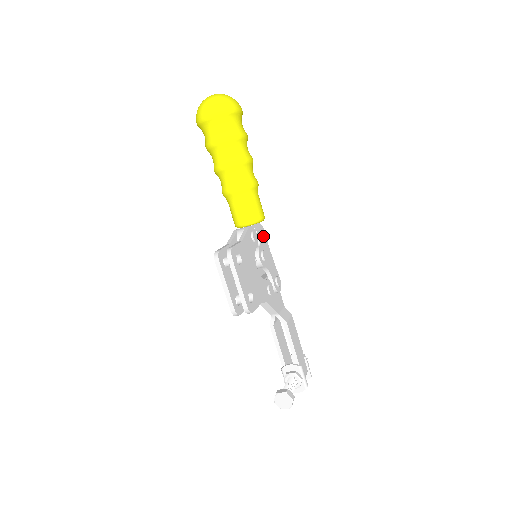
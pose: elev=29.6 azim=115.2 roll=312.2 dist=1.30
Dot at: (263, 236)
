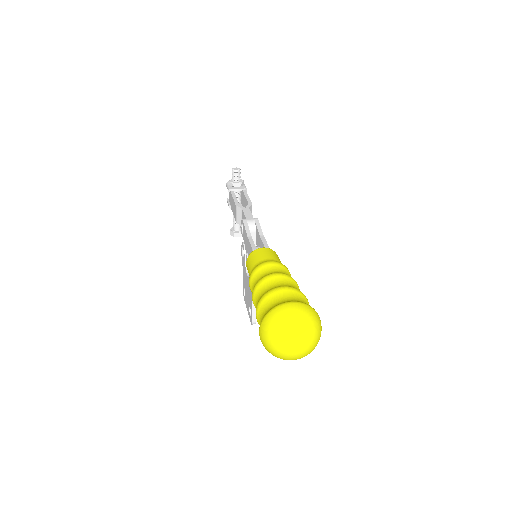
Dot at: occluded
